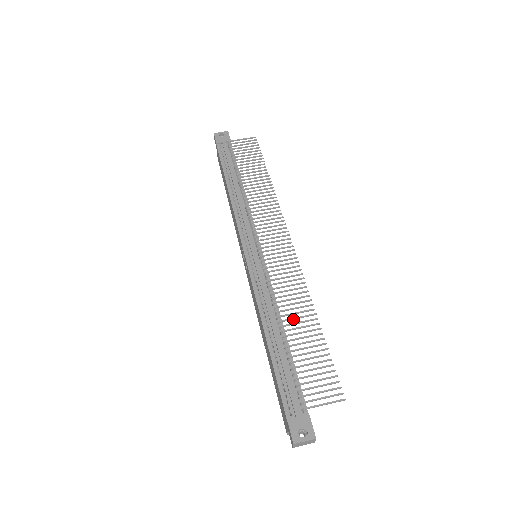
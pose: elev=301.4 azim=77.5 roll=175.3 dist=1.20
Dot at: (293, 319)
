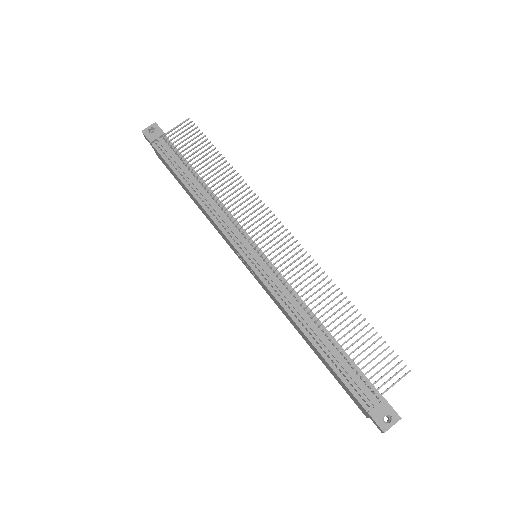
Dot at: (327, 312)
